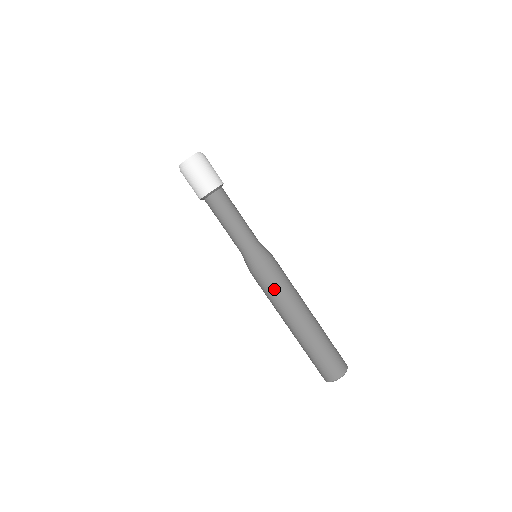
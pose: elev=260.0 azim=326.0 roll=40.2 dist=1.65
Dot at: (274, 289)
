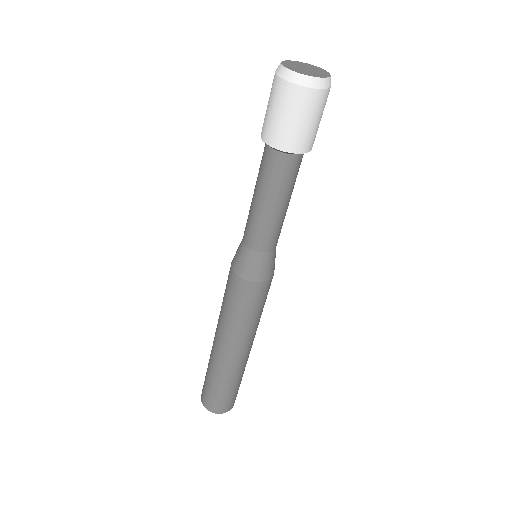
Dot at: (233, 307)
